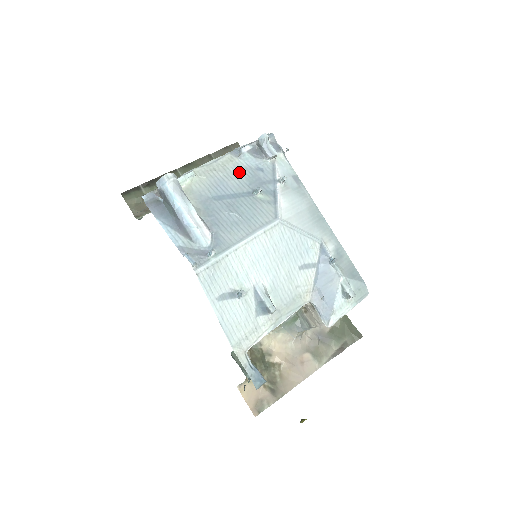
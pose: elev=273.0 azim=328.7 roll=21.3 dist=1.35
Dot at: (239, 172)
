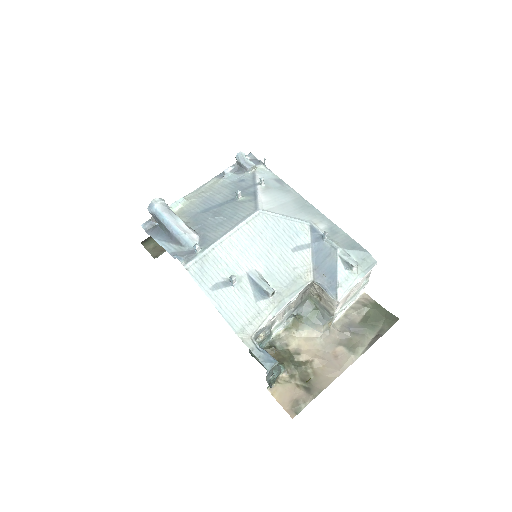
Dot at: (223, 188)
